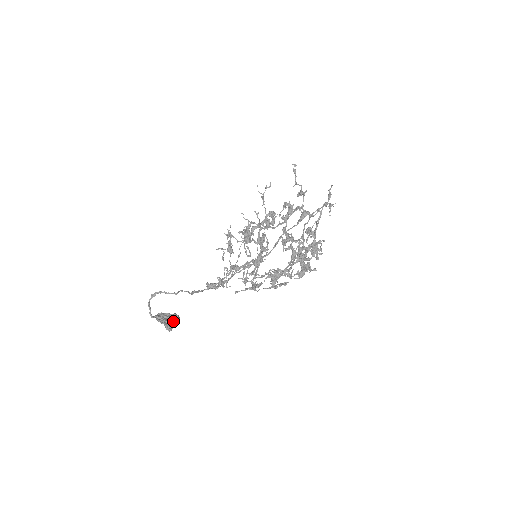
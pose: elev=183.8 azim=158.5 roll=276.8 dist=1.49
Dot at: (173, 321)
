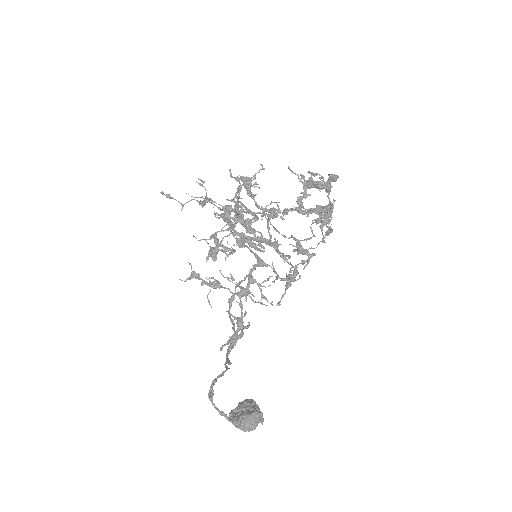
Dot at: (255, 405)
